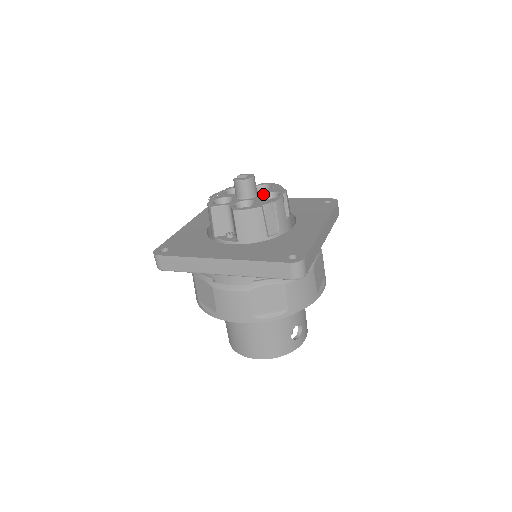
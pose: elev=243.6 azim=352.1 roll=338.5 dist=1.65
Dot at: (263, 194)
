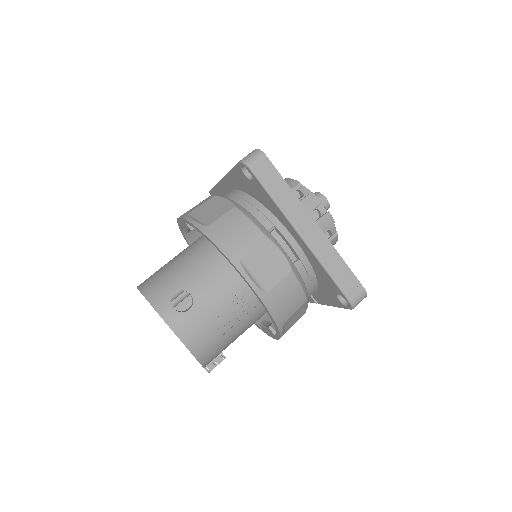
Dot at: occluded
